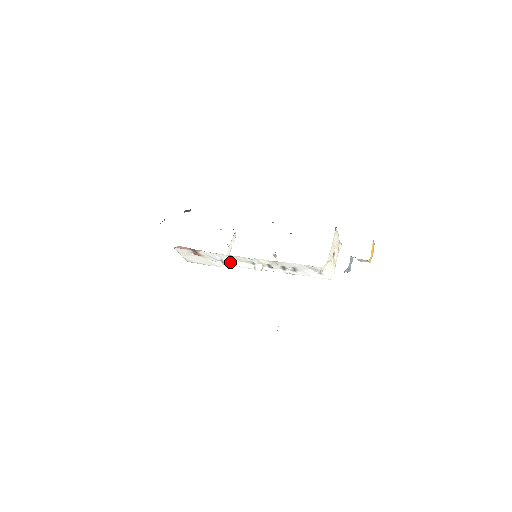
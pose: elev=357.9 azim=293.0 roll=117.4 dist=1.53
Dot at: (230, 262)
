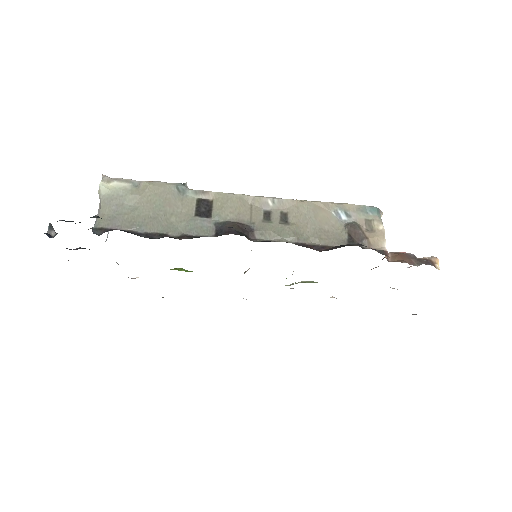
Dot at: occluded
